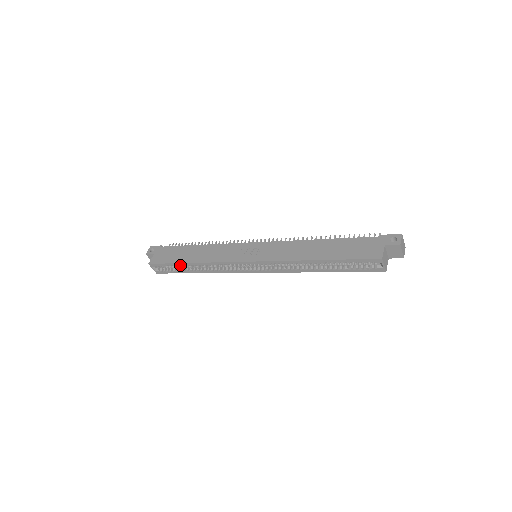
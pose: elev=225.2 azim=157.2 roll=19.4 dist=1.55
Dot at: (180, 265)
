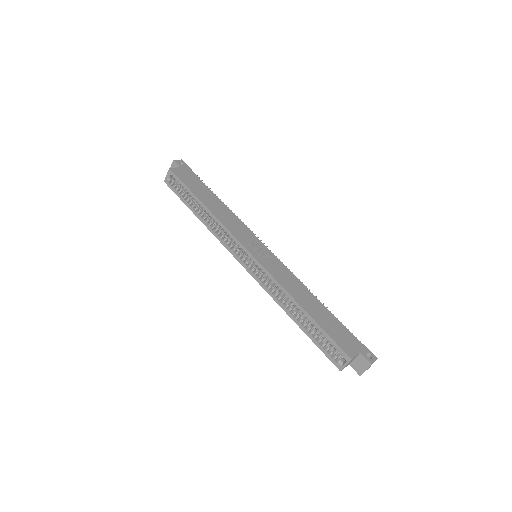
Dot at: (193, 197)
